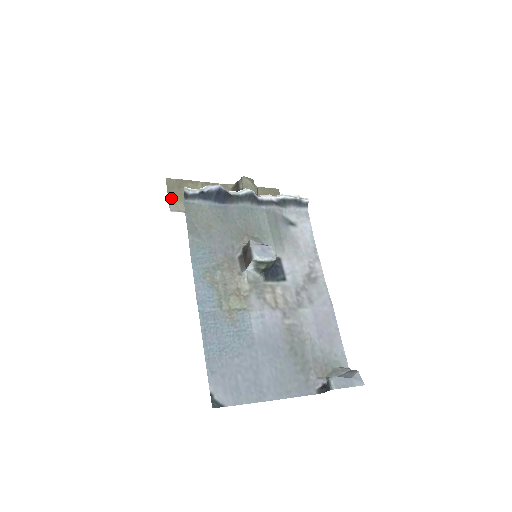
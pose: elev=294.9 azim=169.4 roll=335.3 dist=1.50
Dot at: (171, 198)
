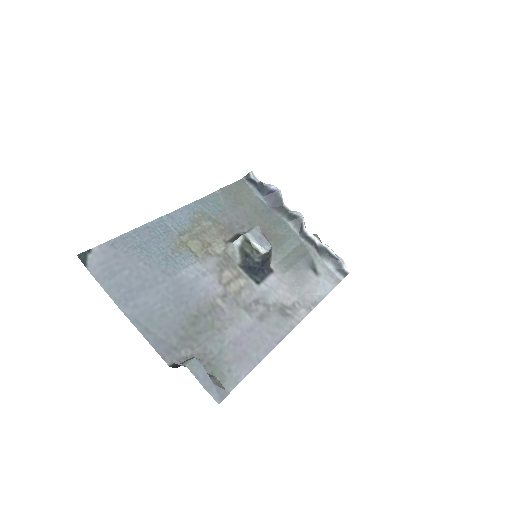
Dot at: occluded
